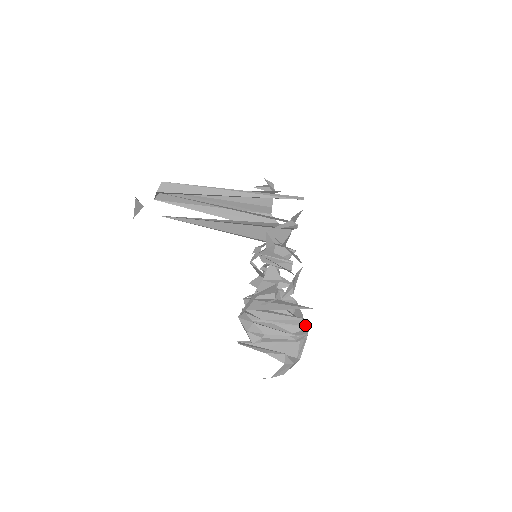
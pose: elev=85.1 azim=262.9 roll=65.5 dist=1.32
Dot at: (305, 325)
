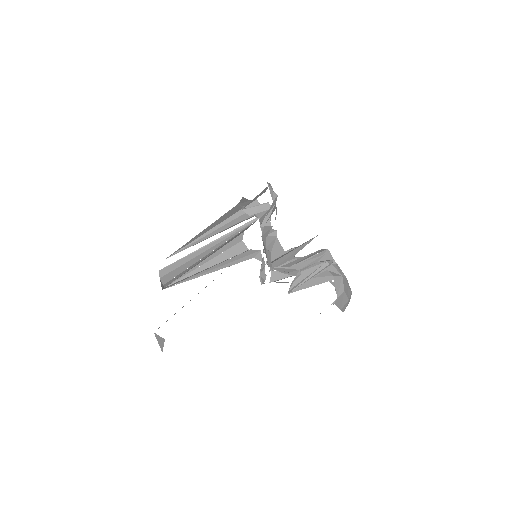
Dot at: (323, 250)
